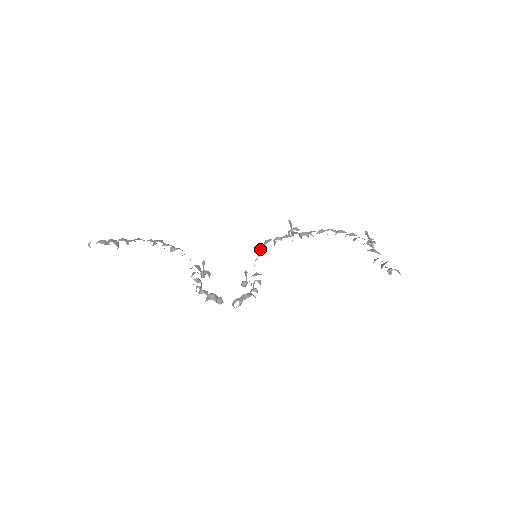
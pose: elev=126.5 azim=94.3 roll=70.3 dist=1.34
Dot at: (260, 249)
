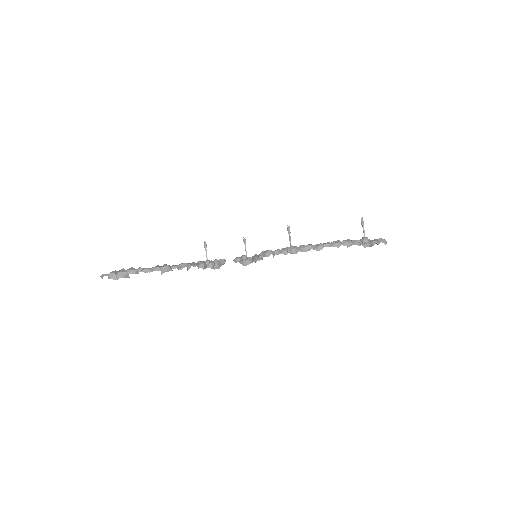
Dot at: (260, 255)
